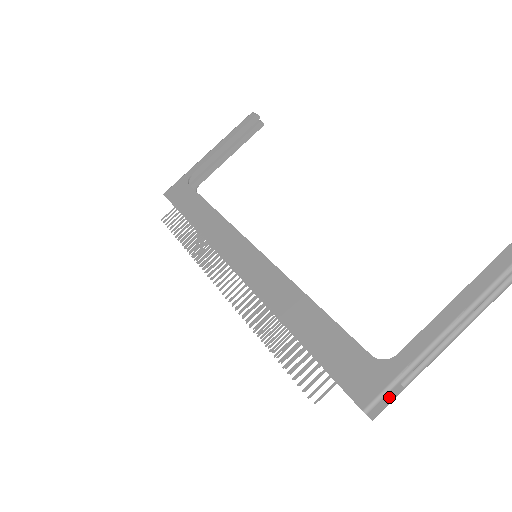
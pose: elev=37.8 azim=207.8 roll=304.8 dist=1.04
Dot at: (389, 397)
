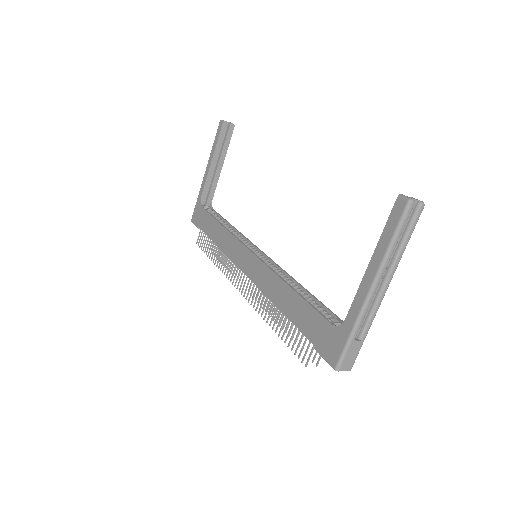
Dot at: (352, 352)
